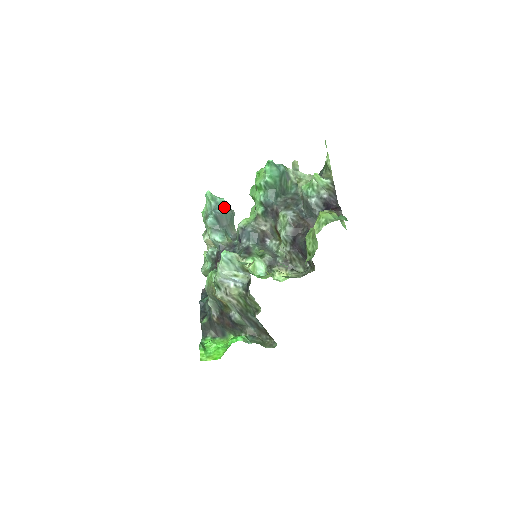
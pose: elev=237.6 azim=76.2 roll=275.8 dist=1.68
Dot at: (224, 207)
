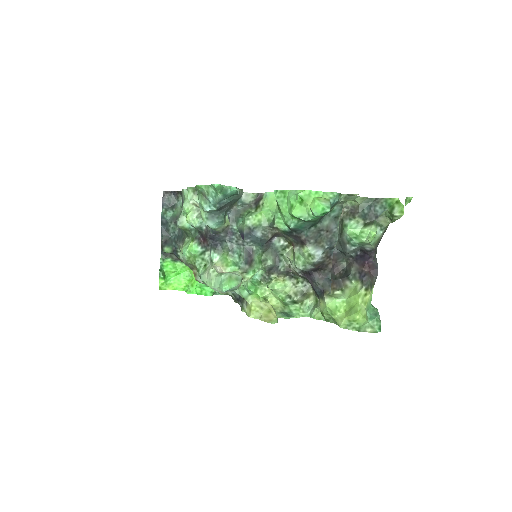
Dot at: (233, 195)
